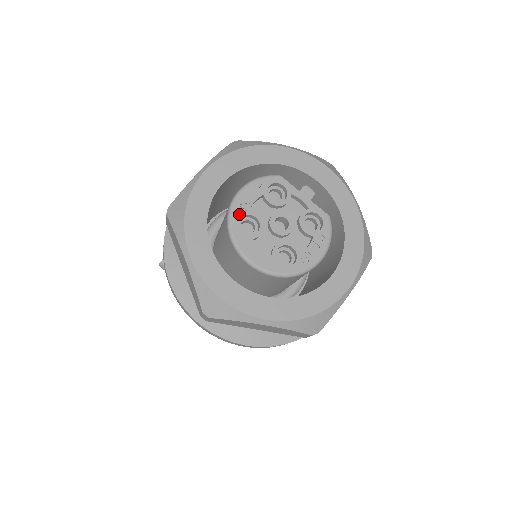
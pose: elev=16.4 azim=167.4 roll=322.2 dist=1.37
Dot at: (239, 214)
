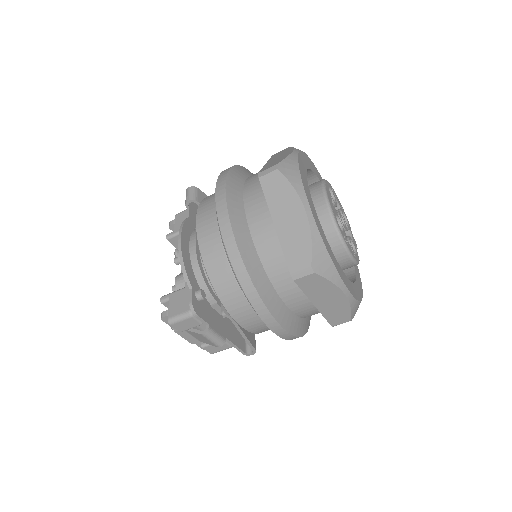
Dot at: (331, 188)
